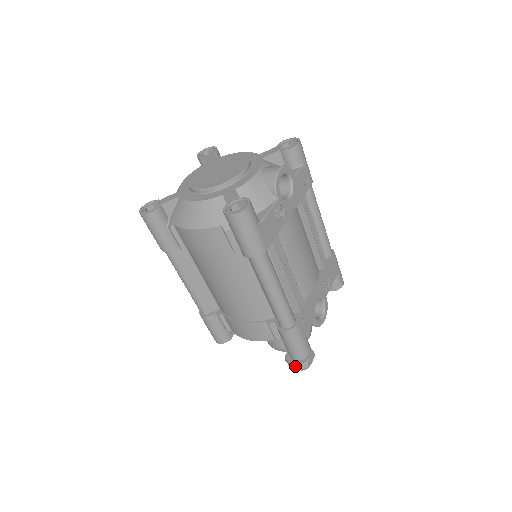
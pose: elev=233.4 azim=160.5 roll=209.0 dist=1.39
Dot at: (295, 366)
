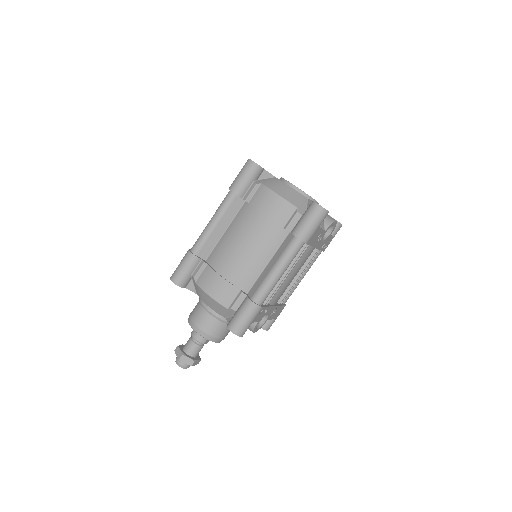
Dot at: (184, 356)
